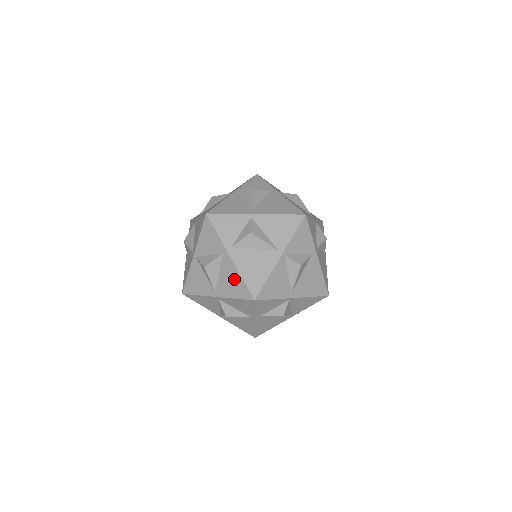
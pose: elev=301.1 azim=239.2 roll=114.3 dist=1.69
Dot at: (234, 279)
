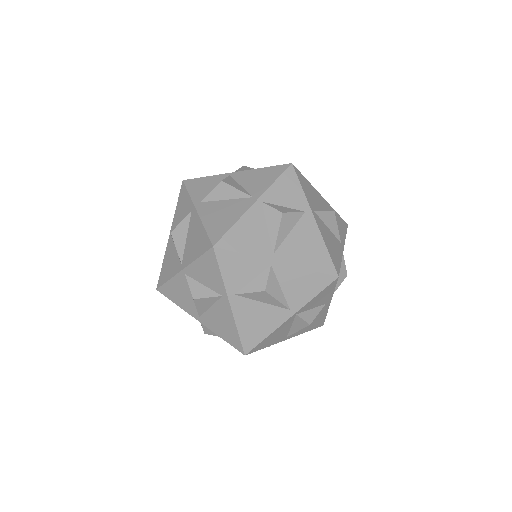
Dot at: (198, 234)
